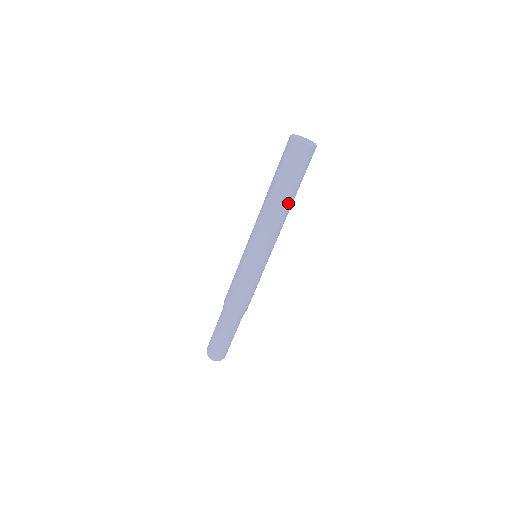
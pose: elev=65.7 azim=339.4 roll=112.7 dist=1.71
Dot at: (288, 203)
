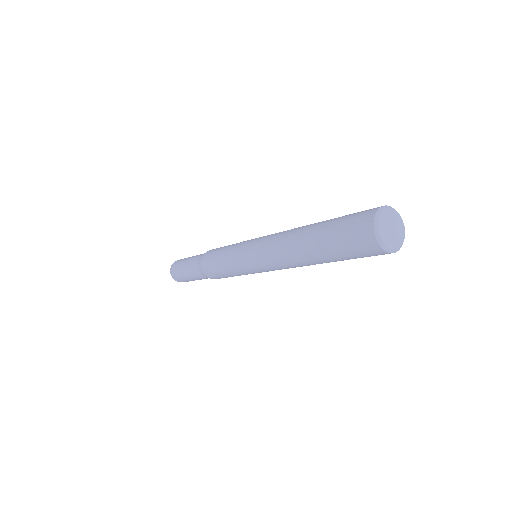
Dot at: (311, 261)
